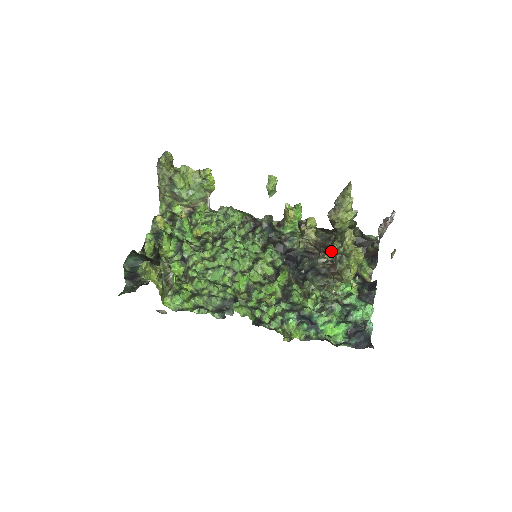
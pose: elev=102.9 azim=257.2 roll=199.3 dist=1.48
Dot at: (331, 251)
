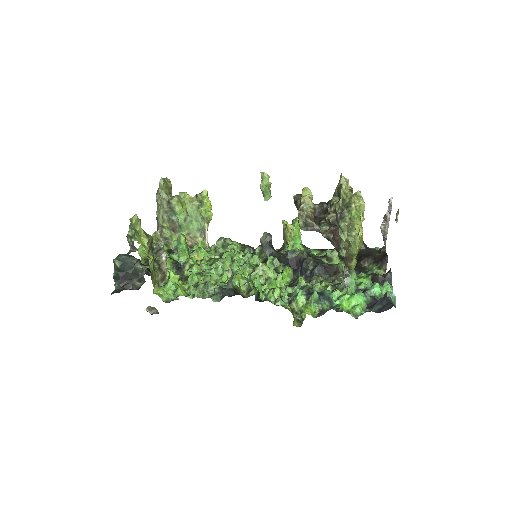
Dot at: (331, 209)
